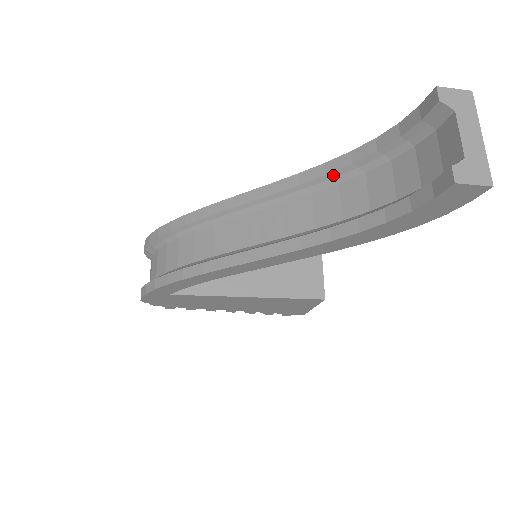
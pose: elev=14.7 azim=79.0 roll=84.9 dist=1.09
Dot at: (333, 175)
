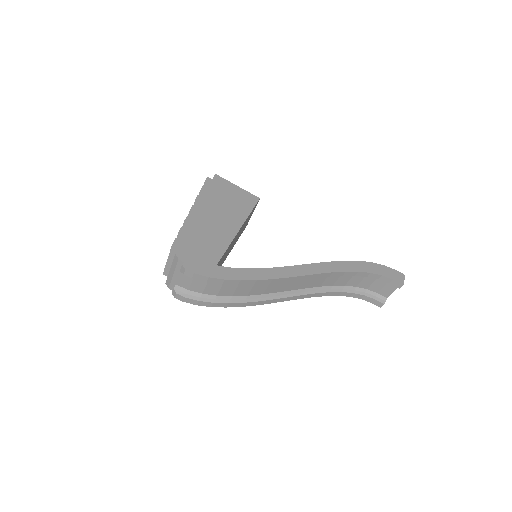
Dot at: (344, 275)
